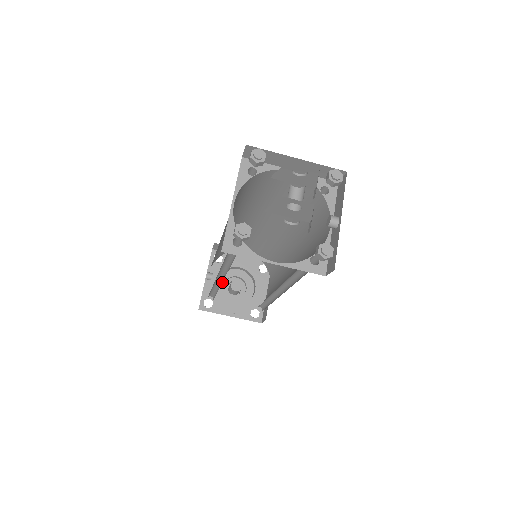
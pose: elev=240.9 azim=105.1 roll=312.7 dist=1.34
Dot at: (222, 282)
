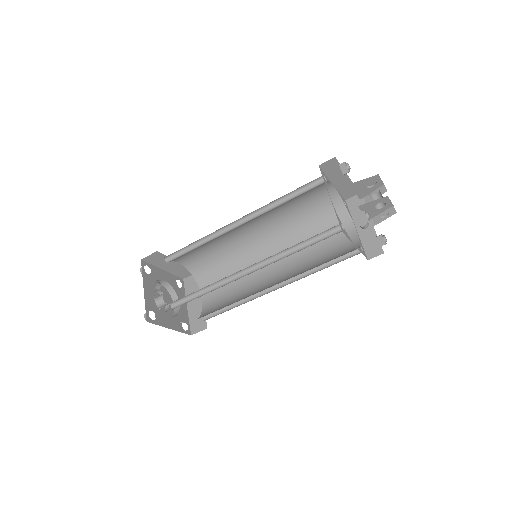
Dot at: occluded
